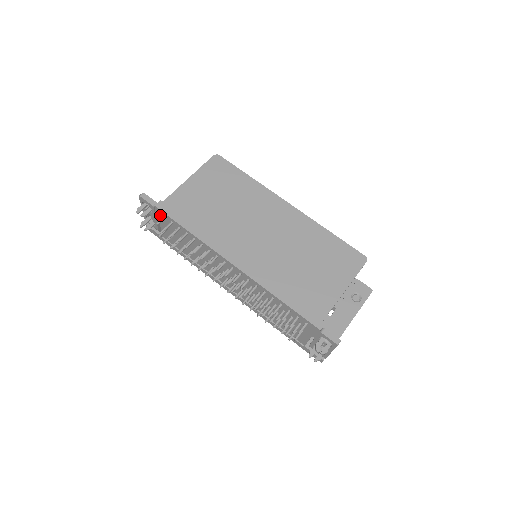
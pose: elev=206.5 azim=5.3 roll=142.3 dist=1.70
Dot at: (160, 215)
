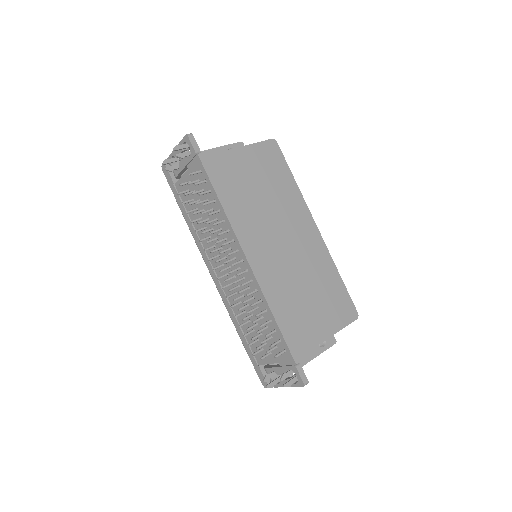
Dot at: (195, 166)
